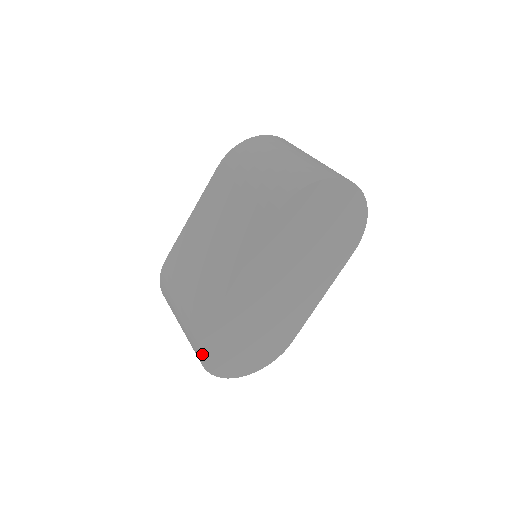
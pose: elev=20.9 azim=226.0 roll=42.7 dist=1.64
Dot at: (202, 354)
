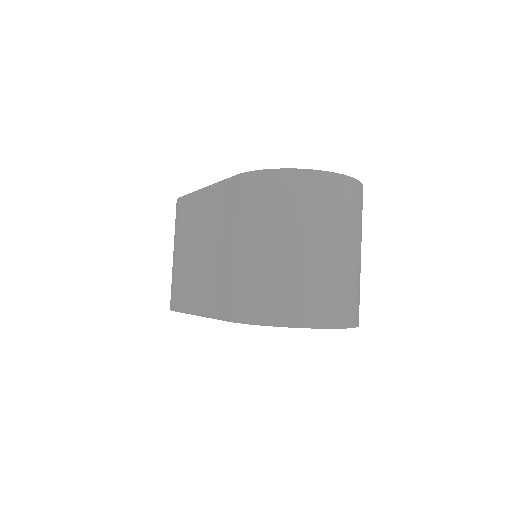
Dot at: occluded
